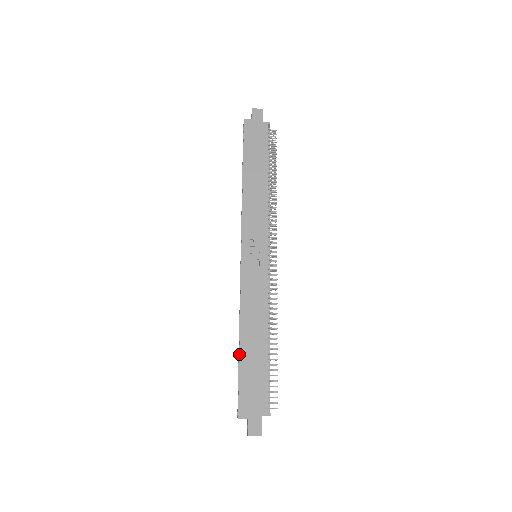
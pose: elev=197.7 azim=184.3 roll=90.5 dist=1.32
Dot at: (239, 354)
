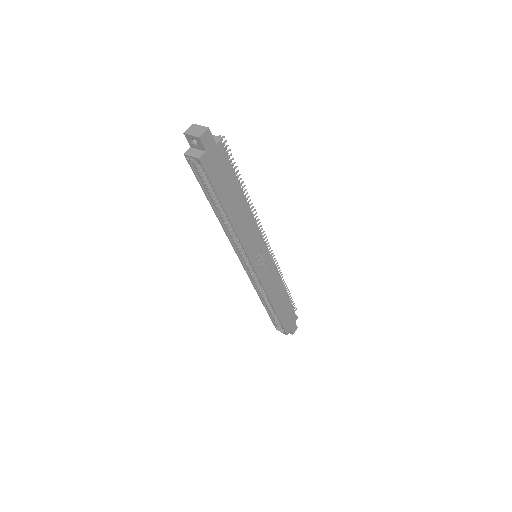
Dot at: (277, 315)
